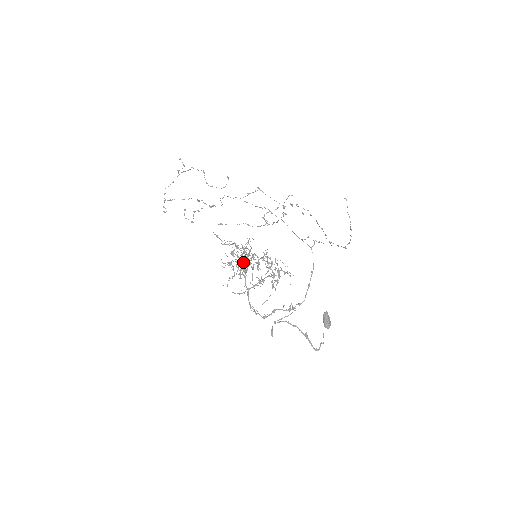
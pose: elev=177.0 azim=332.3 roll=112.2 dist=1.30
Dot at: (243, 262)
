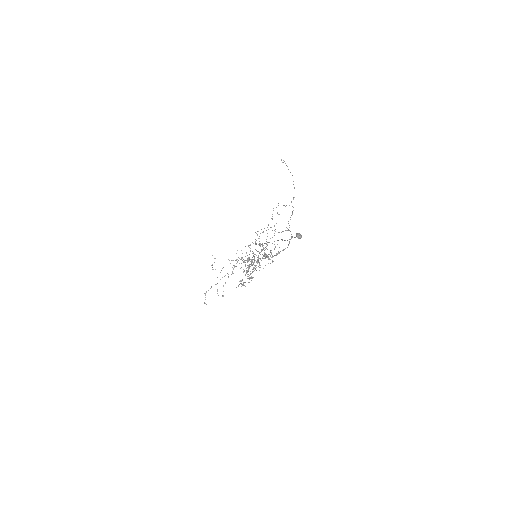
Dot at: occluded
